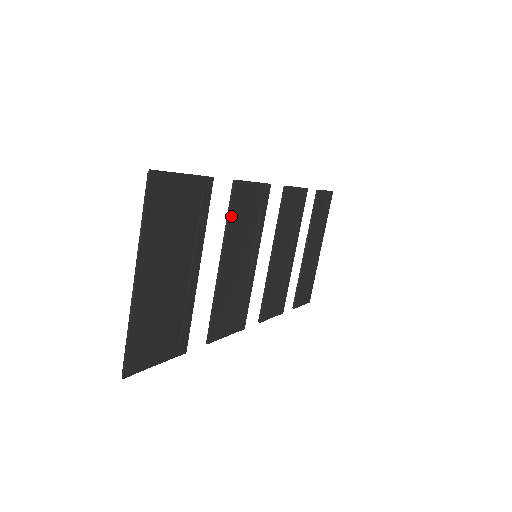
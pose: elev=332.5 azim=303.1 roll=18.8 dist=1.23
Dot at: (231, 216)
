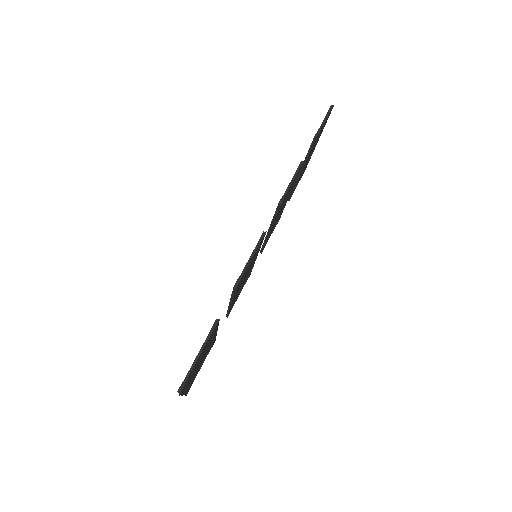
Dot at: (235, 293)
